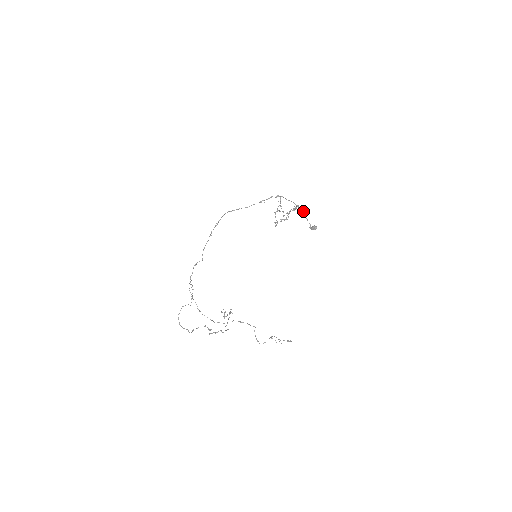
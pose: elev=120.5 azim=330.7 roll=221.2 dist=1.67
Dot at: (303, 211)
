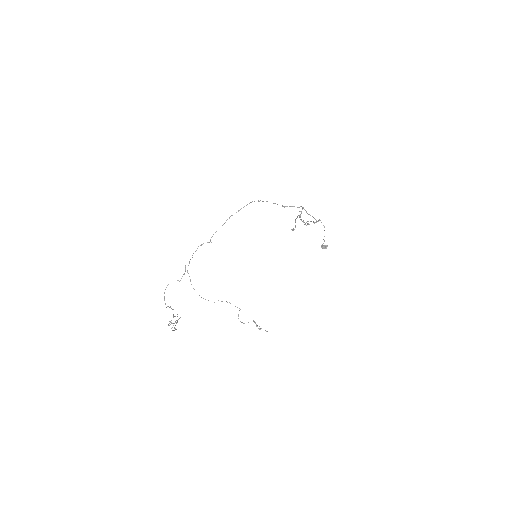
Dot at: (324, 226)
